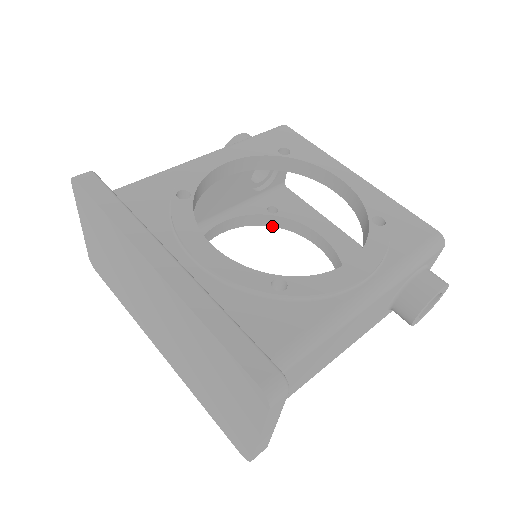
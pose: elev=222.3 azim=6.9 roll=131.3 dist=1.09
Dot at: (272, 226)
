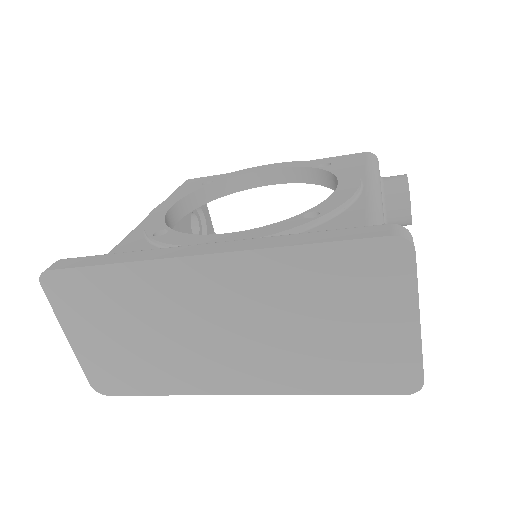
Dot at: occluded
